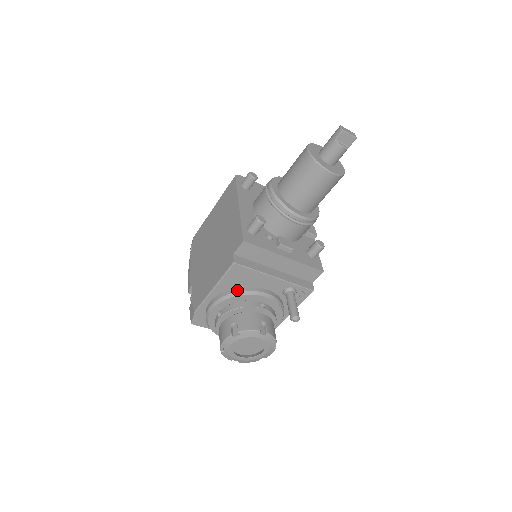
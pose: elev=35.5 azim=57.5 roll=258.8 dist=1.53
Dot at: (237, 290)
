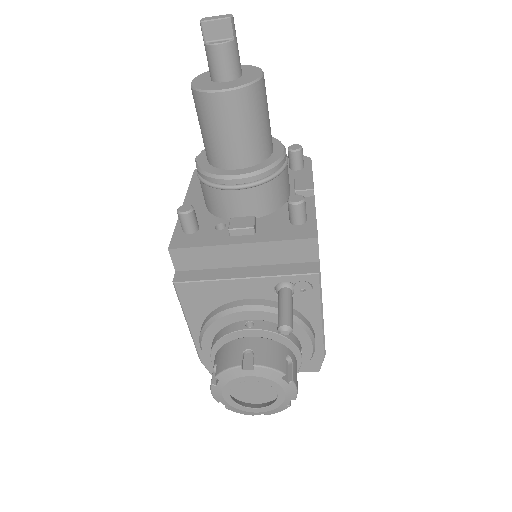
Dot at: (210, 316)
